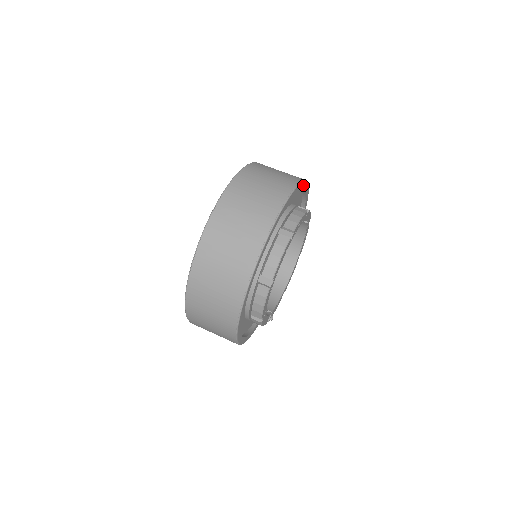
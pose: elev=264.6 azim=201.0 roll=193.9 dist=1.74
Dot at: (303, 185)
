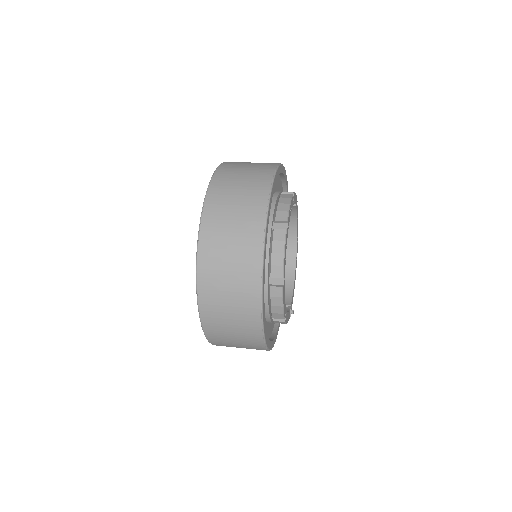
Dot at: (280, 170)
